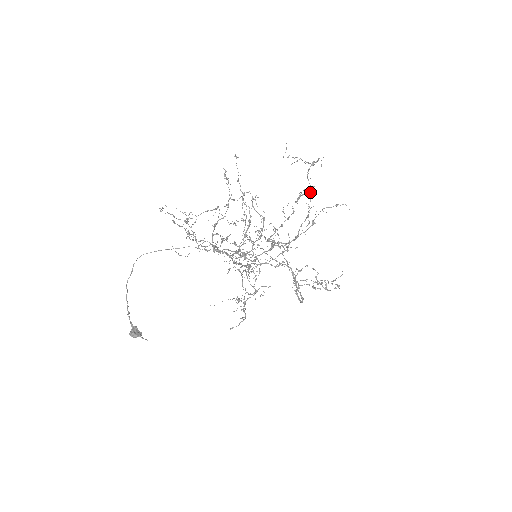
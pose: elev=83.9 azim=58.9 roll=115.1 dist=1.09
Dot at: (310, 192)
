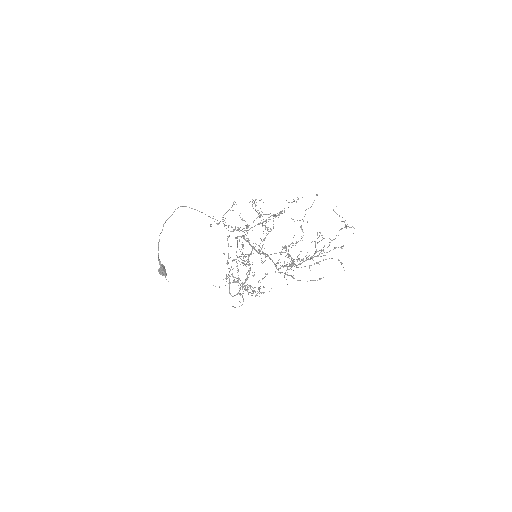
Dot at: (342, 248)
